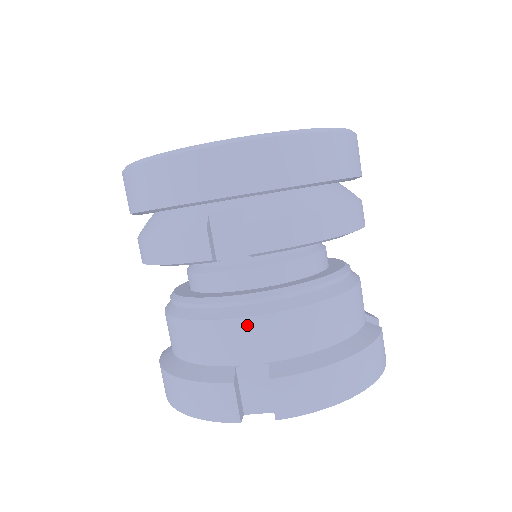
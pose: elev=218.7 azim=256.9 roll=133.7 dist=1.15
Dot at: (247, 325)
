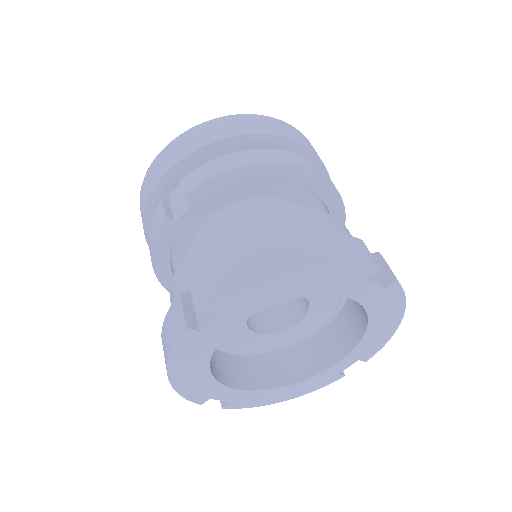
Dot at: (195, 251)
